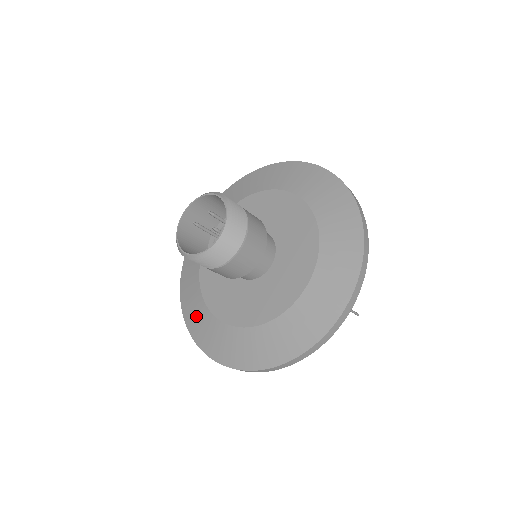
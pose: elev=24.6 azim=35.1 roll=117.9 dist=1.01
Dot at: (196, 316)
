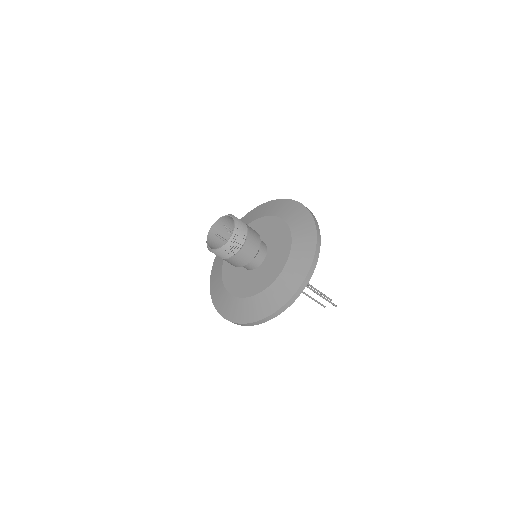
Dot at: (225, 304)
